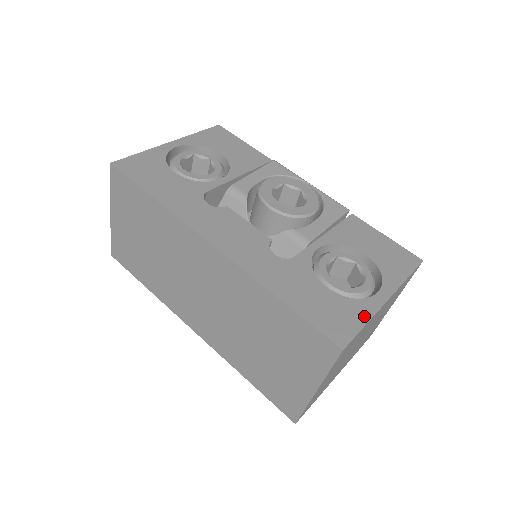
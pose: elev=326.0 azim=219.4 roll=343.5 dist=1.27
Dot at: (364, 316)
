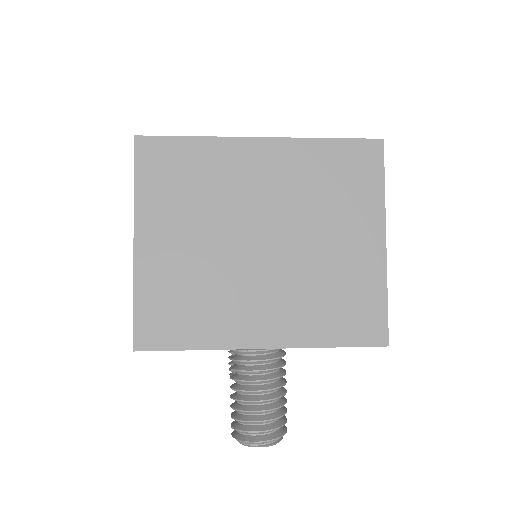
Dot at: (205, 139)
